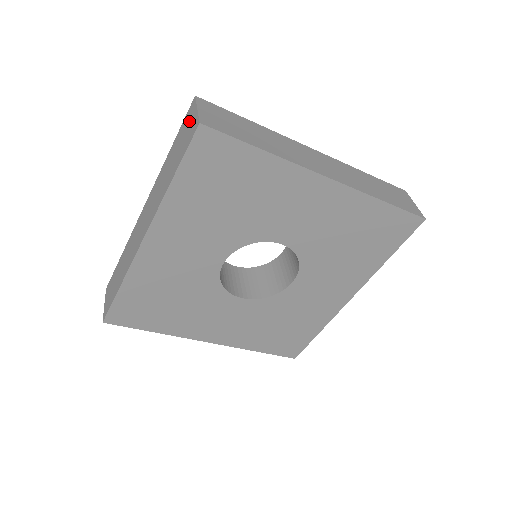
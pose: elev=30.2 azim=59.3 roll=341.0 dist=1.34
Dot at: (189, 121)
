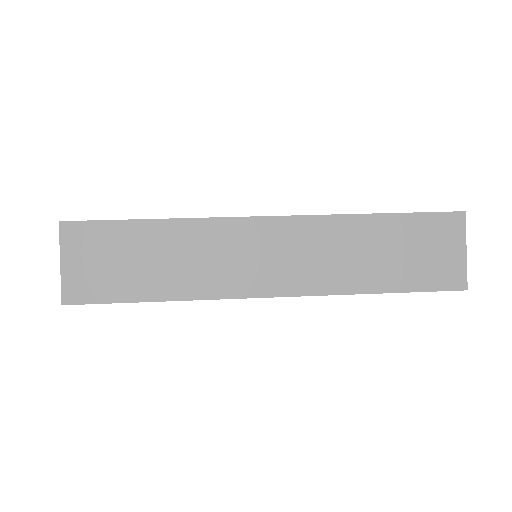
Dot at: occluded
